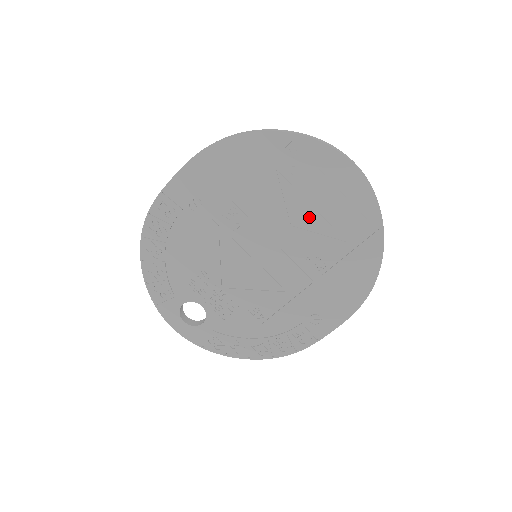
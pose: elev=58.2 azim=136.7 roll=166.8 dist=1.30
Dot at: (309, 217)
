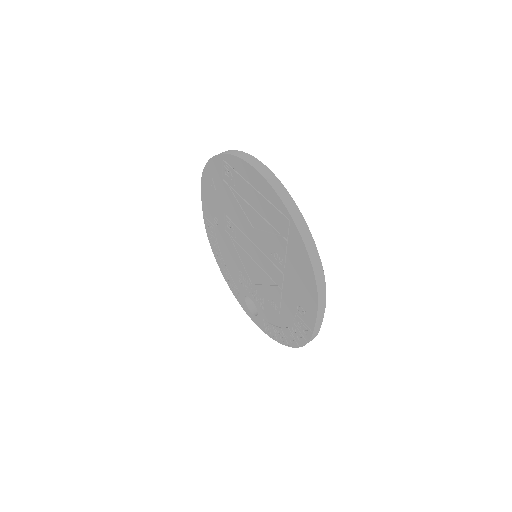
Dot at: (256, 219)
